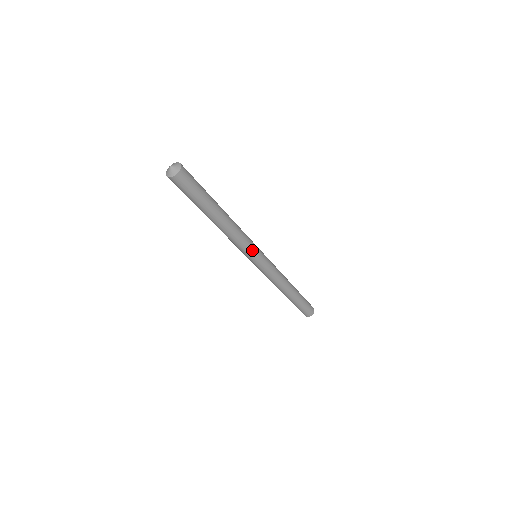
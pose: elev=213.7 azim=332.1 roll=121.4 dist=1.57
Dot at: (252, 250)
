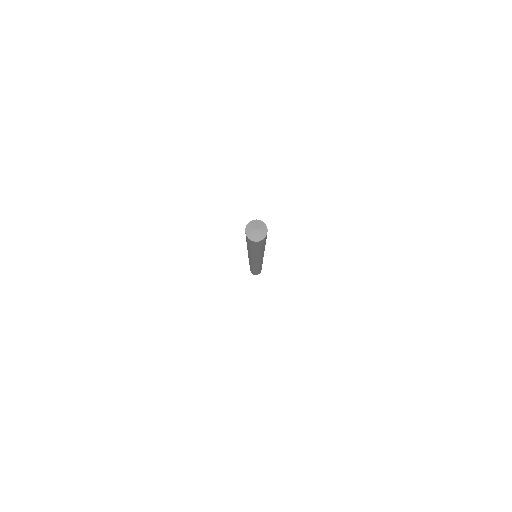
Dot at: occluded
